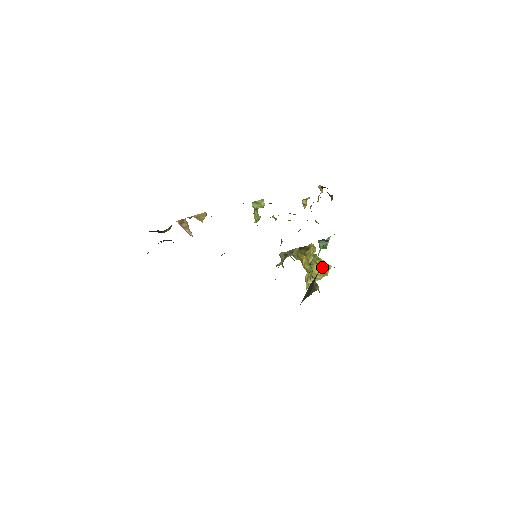
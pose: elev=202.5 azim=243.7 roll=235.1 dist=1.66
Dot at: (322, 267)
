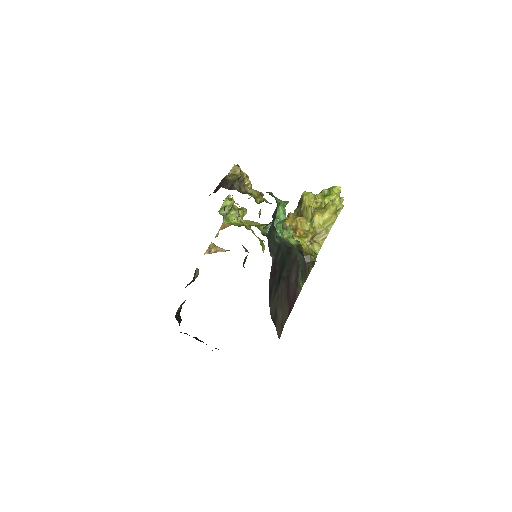
Dot at: (326, 210)
